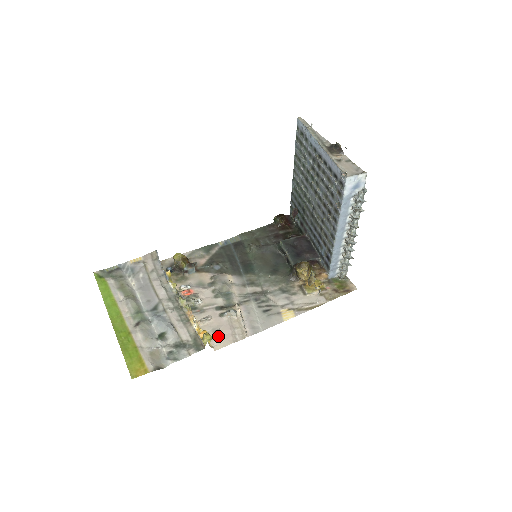
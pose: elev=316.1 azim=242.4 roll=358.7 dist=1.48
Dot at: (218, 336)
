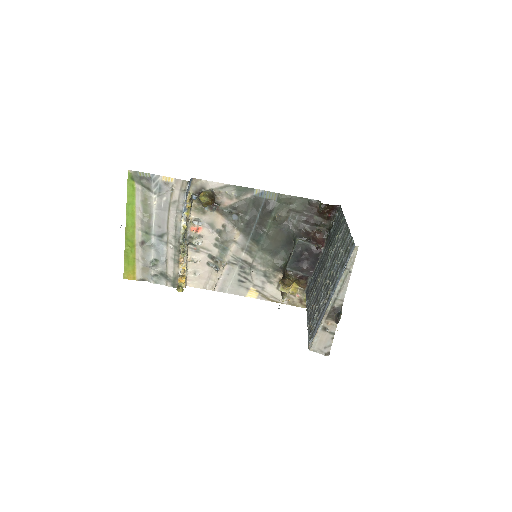
Dot at: (196, 278)
